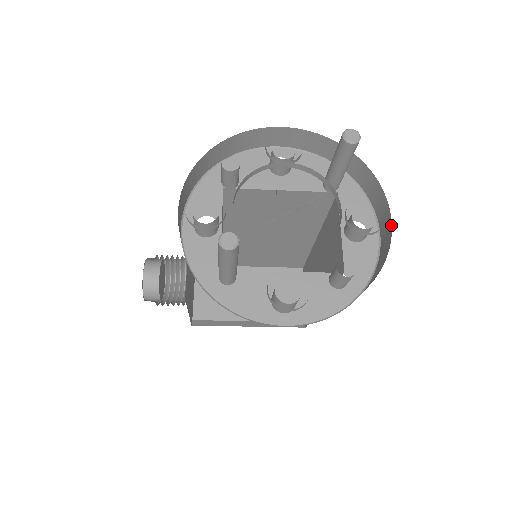
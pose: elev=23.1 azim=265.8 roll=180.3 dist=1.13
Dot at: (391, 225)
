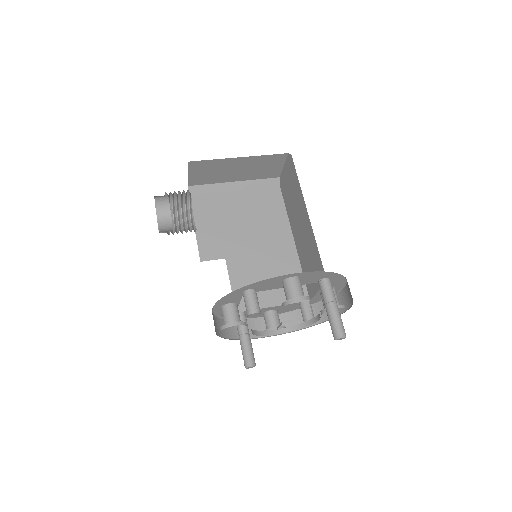
Dot at: (346, 310)
